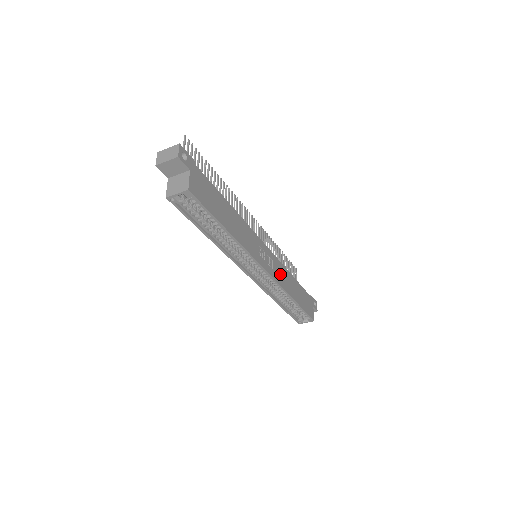
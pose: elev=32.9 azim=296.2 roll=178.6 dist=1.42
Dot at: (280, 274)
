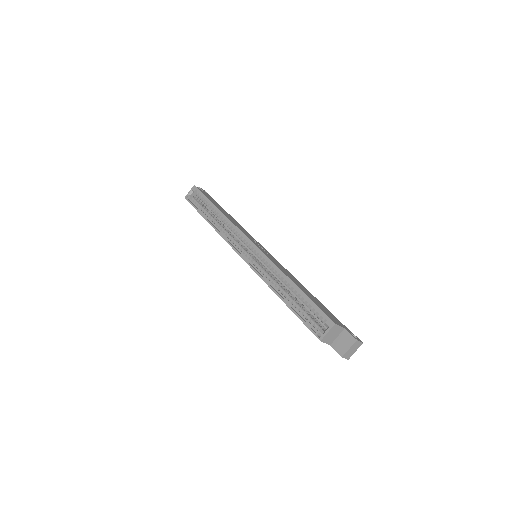
Dot at: (277, 264)
